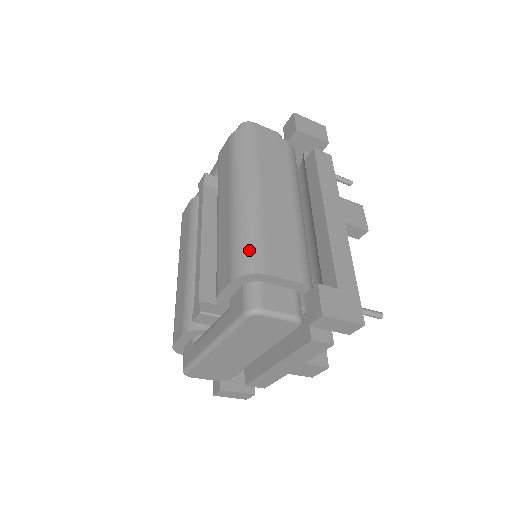
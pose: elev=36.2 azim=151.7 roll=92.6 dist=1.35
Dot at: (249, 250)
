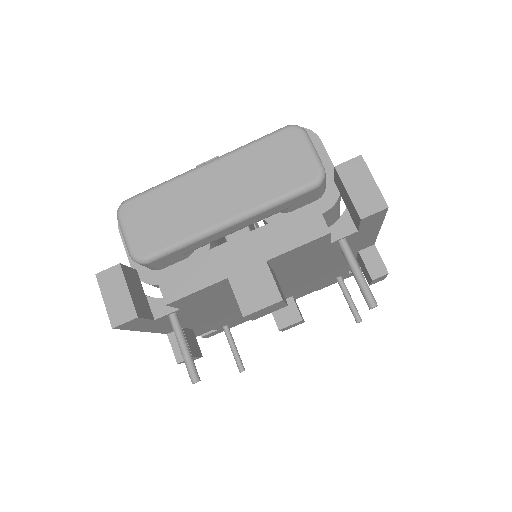
Dot at: occluded
